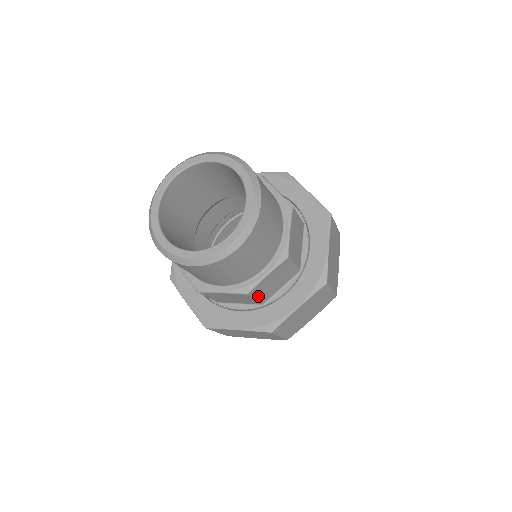
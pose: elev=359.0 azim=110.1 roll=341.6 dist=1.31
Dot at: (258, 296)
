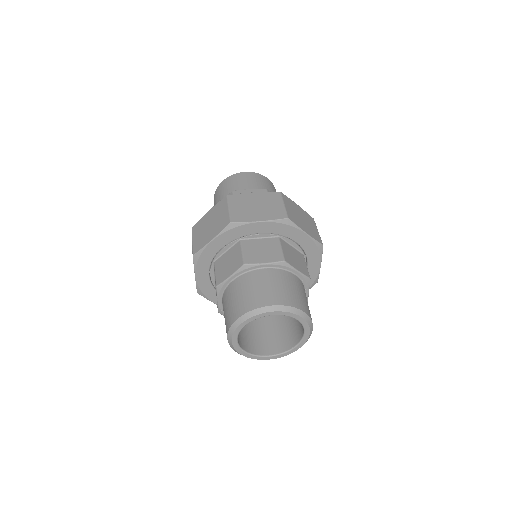
Dot at: occluded
